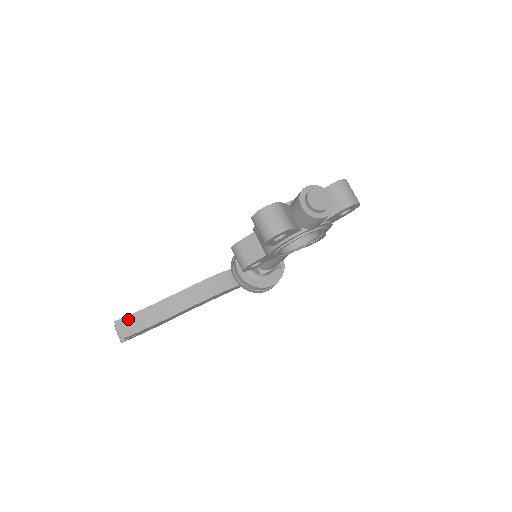
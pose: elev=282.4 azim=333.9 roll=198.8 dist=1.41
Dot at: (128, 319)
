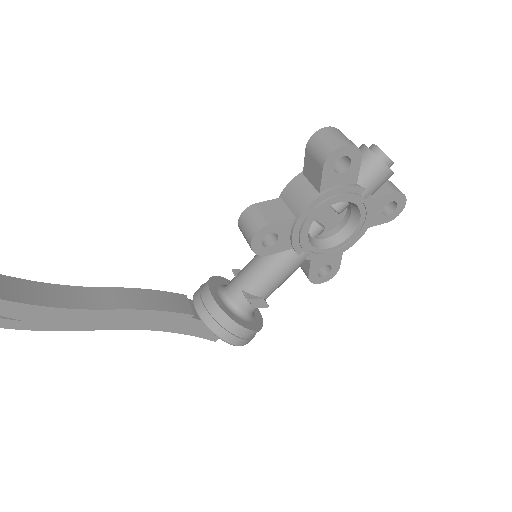
Dot at: (17, 282)
